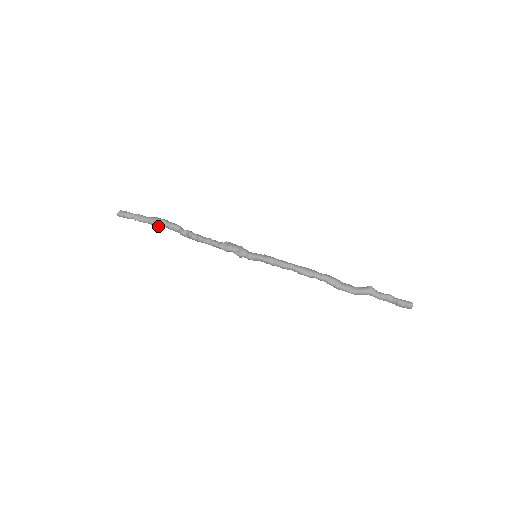
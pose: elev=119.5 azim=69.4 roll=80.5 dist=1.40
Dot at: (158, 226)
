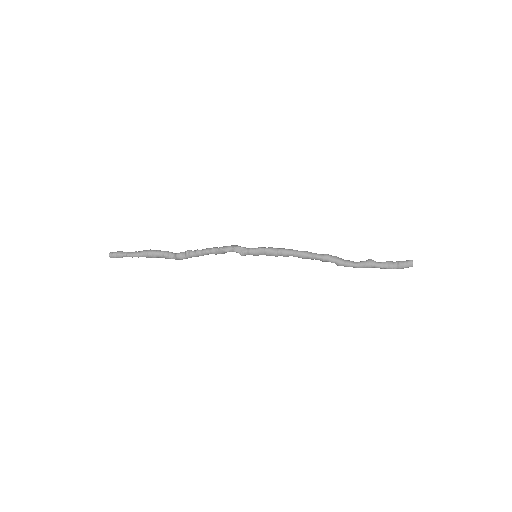
Dot at: (153, 256)
